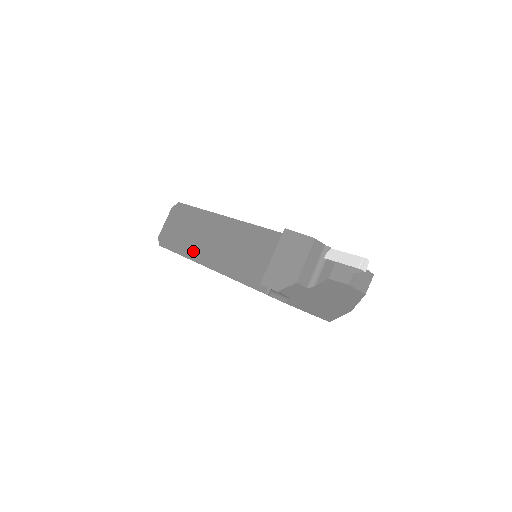
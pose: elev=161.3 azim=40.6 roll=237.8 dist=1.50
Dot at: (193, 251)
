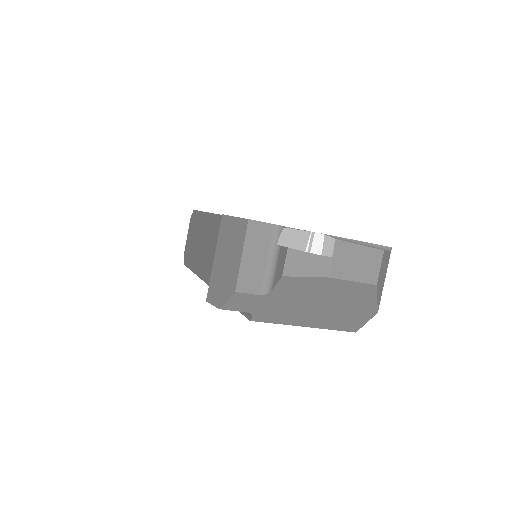
Dot at: (199, 265)
